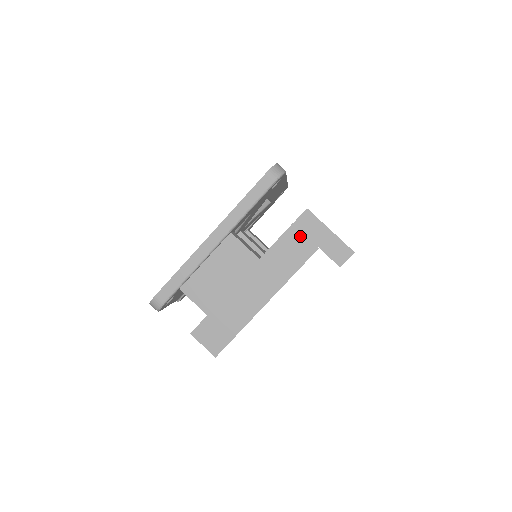
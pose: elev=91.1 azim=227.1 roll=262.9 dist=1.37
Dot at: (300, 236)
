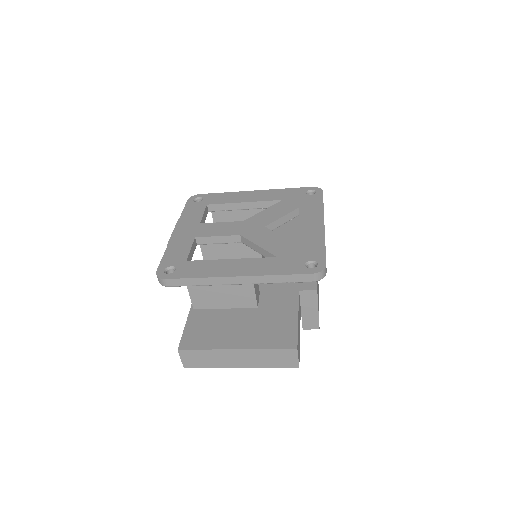
Dot at: (295, 356)
